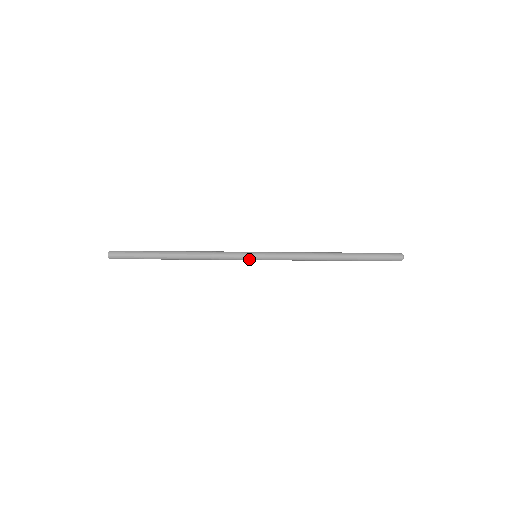
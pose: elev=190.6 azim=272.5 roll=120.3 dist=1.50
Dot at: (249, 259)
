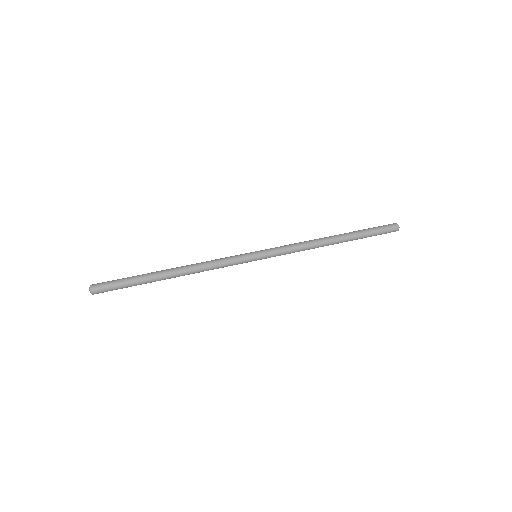
Dot at: occluded
